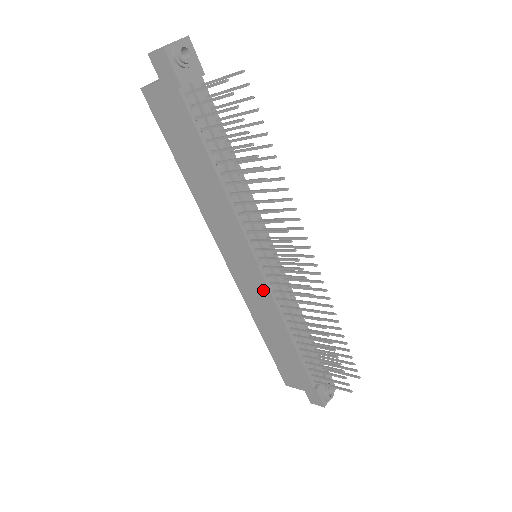
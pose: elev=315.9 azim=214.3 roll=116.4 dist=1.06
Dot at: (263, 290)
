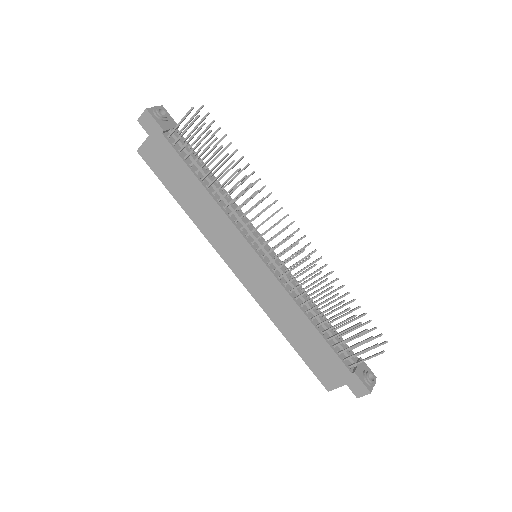
Dot at: (270, 280)
